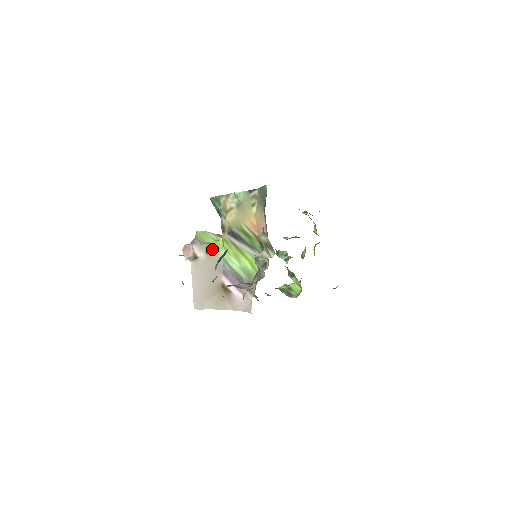
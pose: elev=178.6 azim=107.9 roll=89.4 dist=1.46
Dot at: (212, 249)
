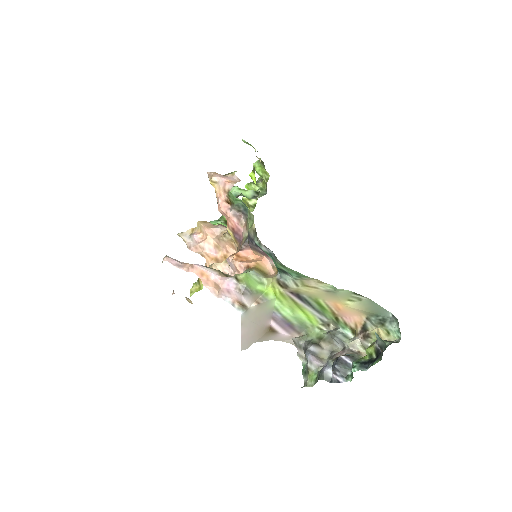
Dot at: (263, 298)
